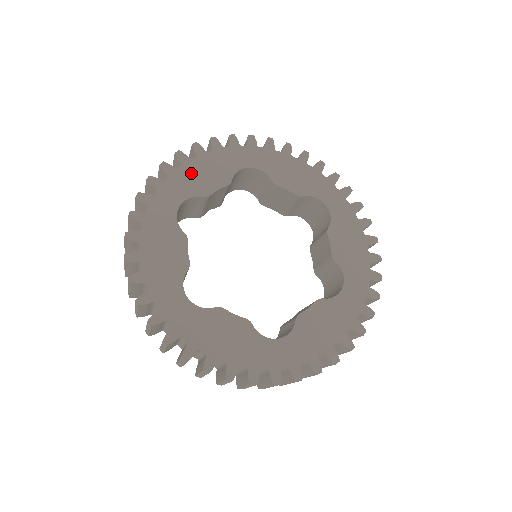
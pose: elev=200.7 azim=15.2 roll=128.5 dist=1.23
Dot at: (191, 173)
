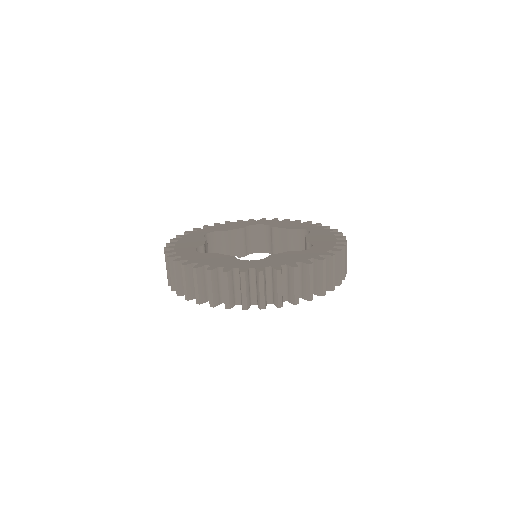
Dot at: (220, 227)
